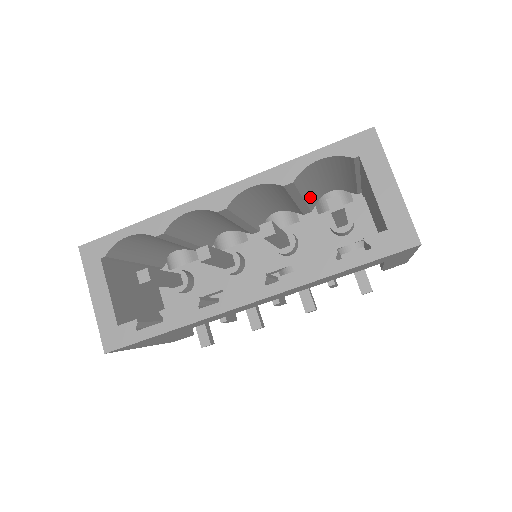
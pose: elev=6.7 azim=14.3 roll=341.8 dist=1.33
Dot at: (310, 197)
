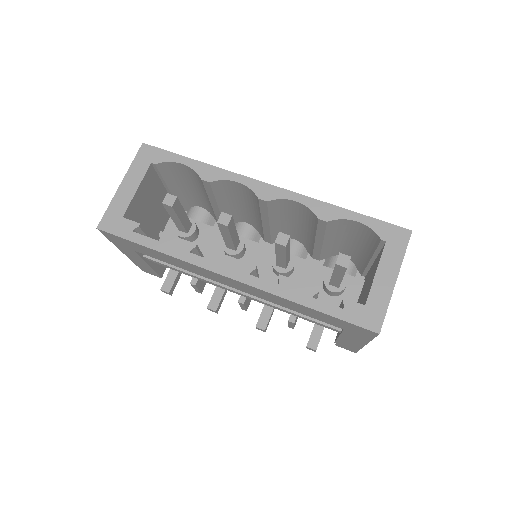
Dot at: (328, 247)
